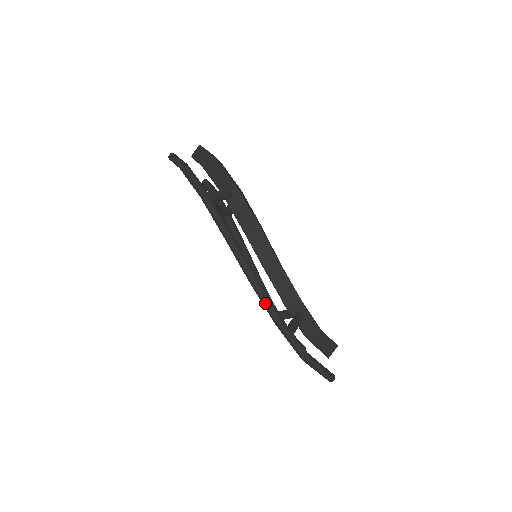
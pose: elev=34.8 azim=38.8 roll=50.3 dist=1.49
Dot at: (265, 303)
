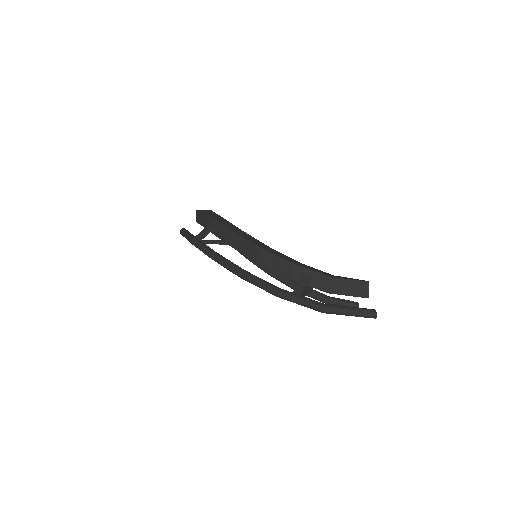
Dot at: (259, 286)
